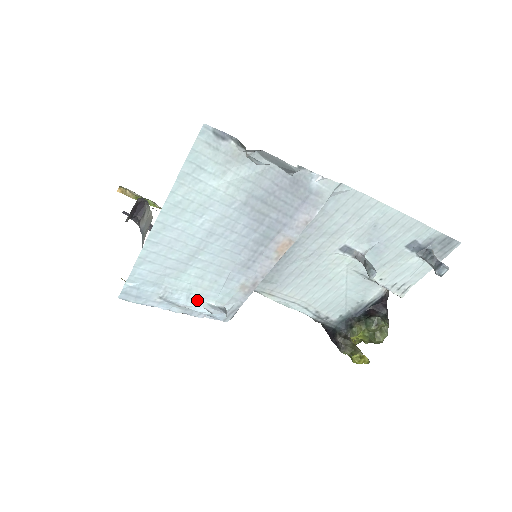
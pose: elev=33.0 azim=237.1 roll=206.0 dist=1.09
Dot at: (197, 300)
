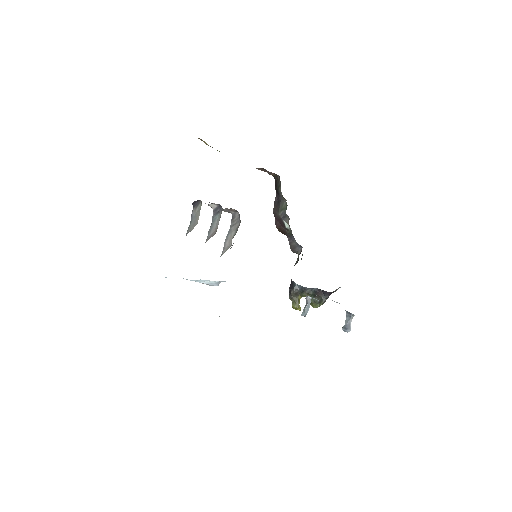
Dot at: (203, 281)
